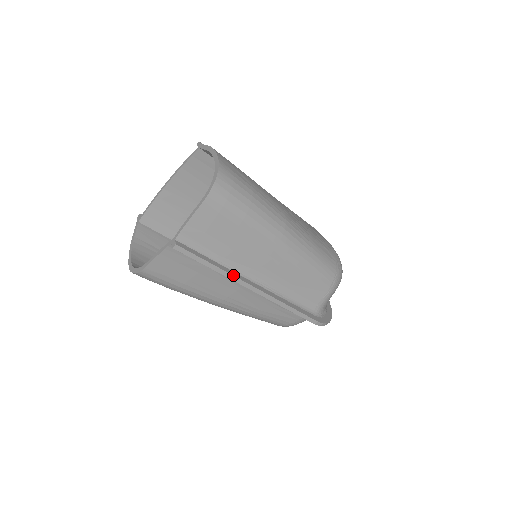
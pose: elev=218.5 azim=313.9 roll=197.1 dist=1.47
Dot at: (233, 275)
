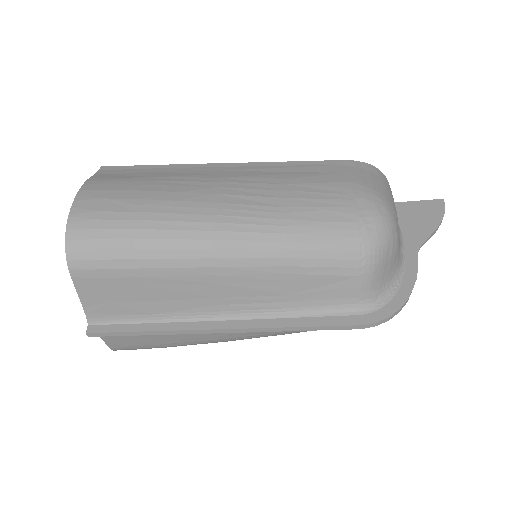
Dot at: (182, 330)
